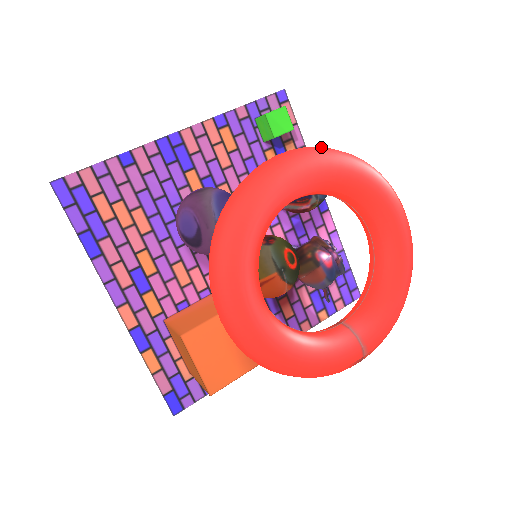
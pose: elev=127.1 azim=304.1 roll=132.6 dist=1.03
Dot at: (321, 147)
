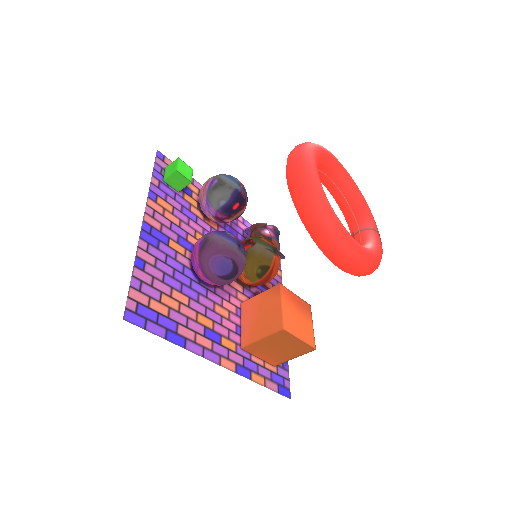
Dot at: (295, 148)
